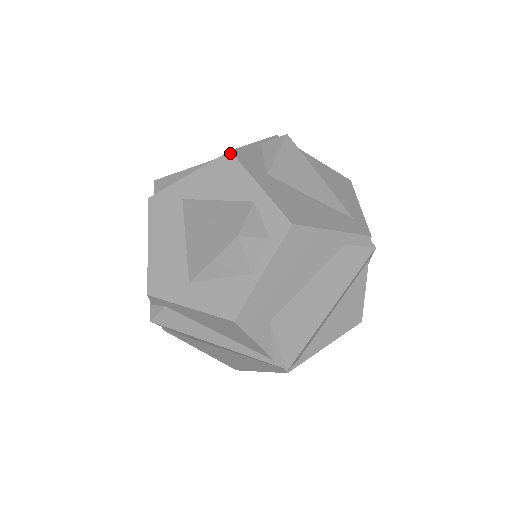
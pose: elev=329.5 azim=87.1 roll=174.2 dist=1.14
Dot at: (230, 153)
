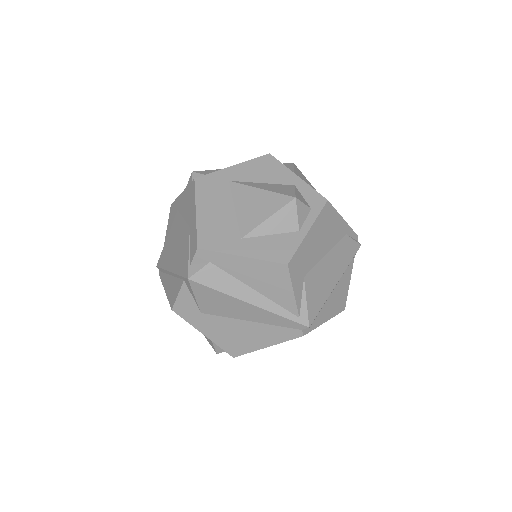
Dot at: (270, 155)
